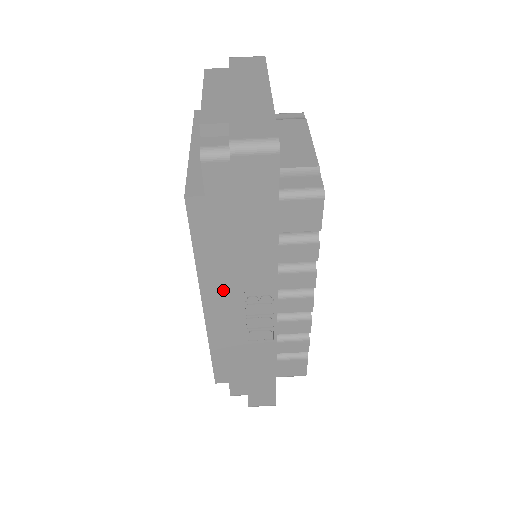
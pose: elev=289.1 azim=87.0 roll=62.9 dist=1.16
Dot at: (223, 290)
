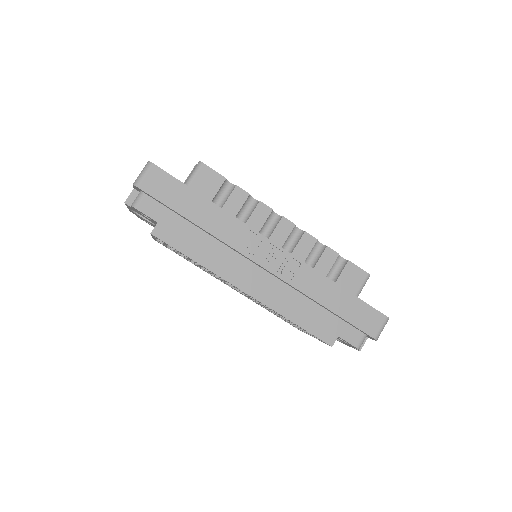
Dot at: (235, 266)
